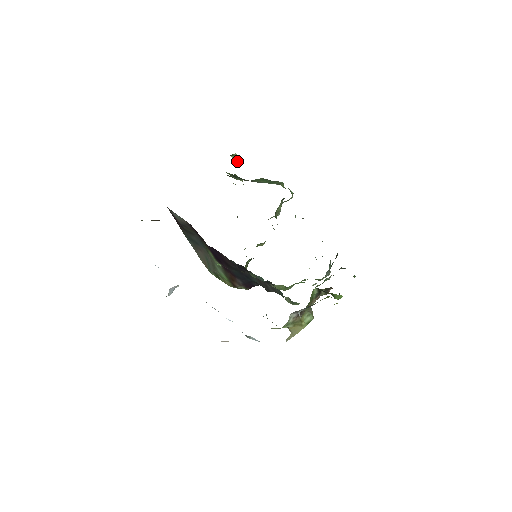
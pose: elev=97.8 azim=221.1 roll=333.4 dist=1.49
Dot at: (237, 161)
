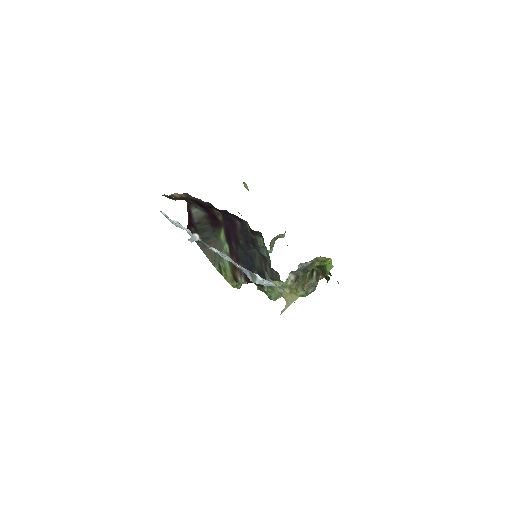
Dot at: (246, 188)
